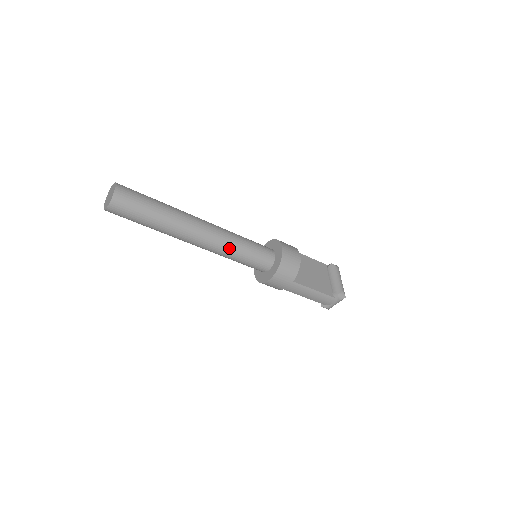
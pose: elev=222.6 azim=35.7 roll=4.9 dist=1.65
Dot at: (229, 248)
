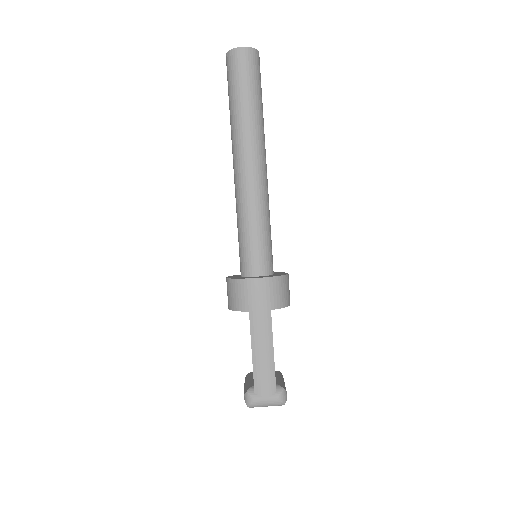
Dot at: (261, 206)
